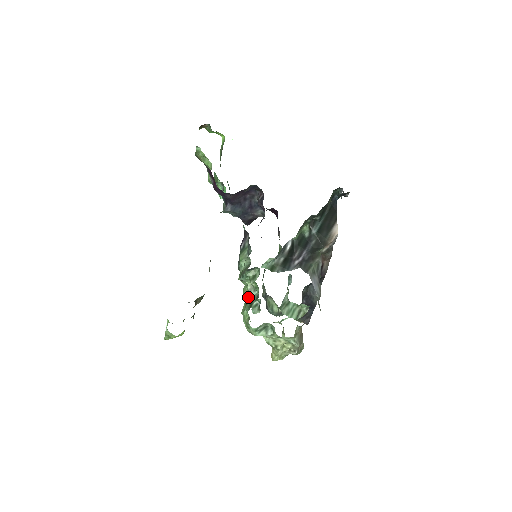
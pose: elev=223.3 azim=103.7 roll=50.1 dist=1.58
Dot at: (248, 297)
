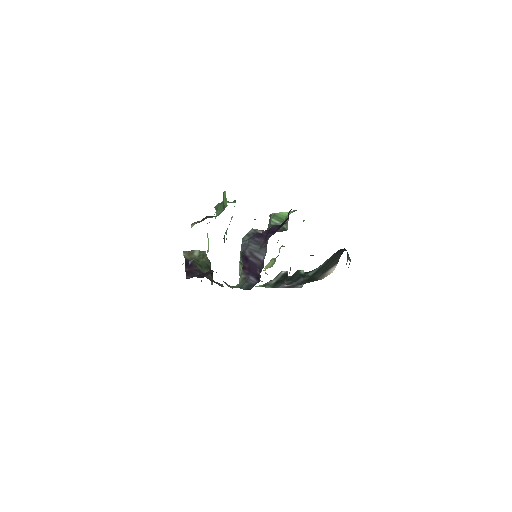
Dot at: occluded
